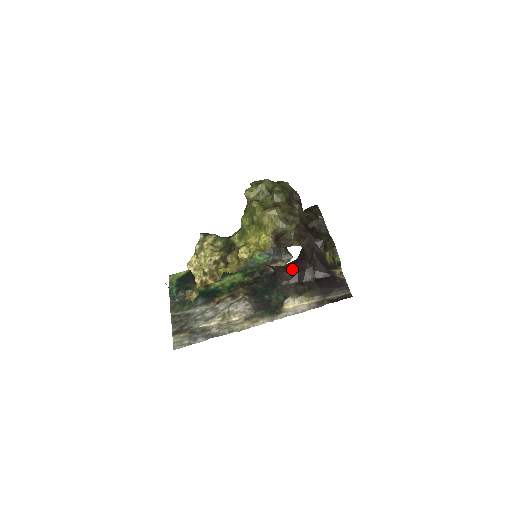
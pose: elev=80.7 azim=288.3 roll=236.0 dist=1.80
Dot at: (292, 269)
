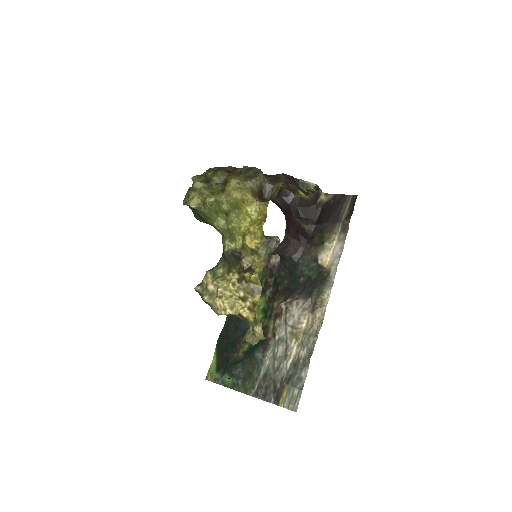
Dot at: (292, 235)
